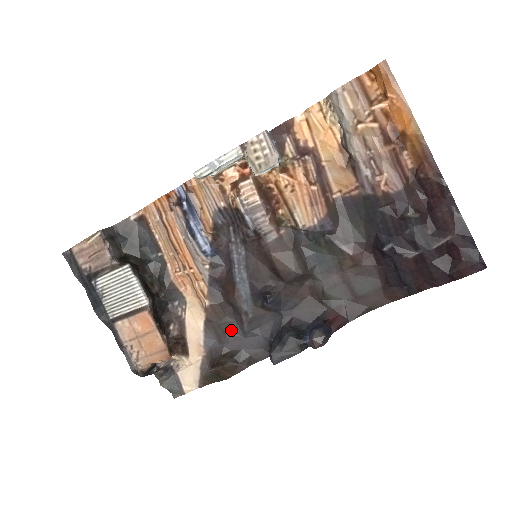
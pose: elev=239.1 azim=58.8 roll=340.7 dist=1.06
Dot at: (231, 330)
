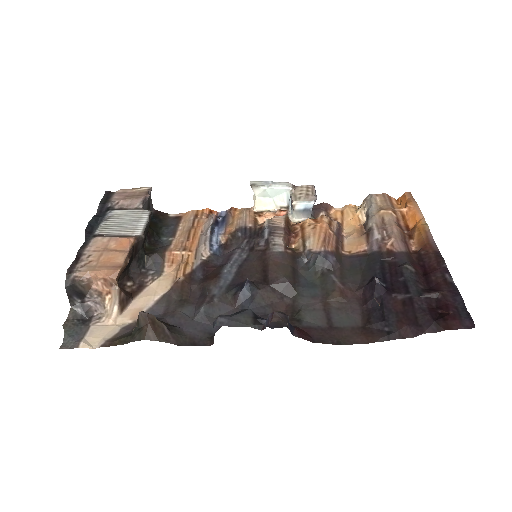
Dot at: (184, 309)
